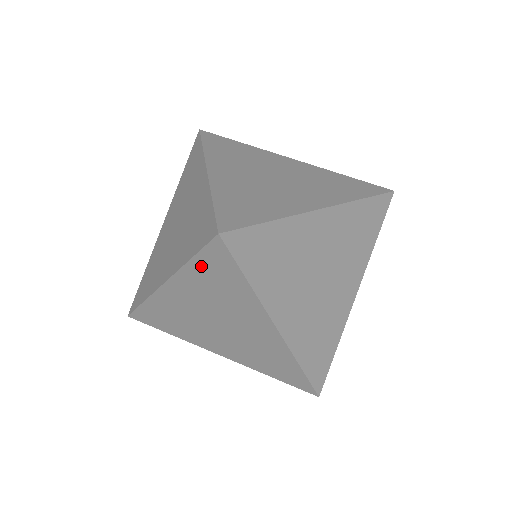
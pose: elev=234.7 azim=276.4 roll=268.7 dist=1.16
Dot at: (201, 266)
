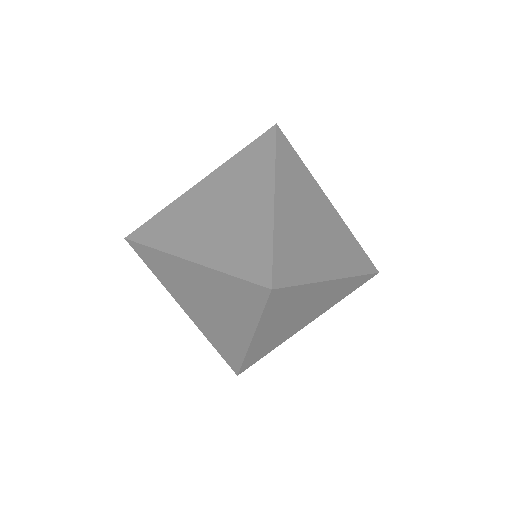
Dot at: (234, 283)
